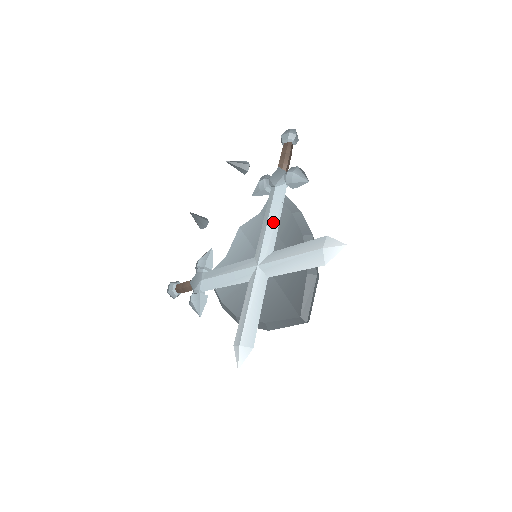
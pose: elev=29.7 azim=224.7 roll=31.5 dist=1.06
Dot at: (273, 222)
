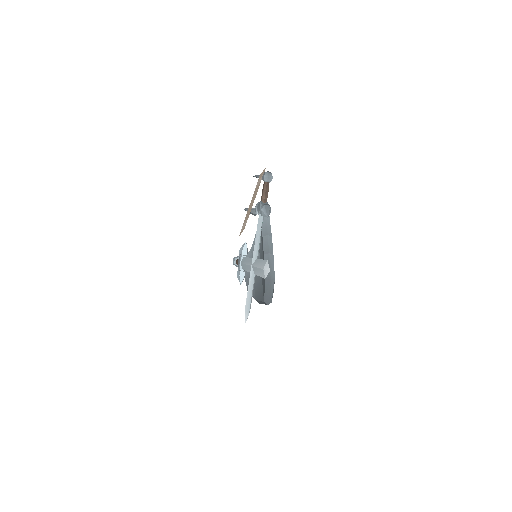
Dot at: (257, 239)
